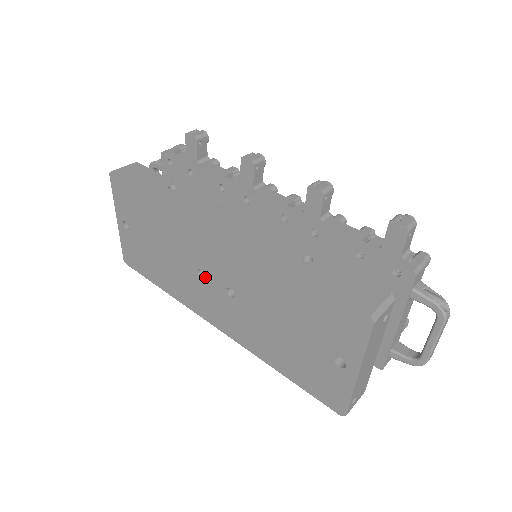
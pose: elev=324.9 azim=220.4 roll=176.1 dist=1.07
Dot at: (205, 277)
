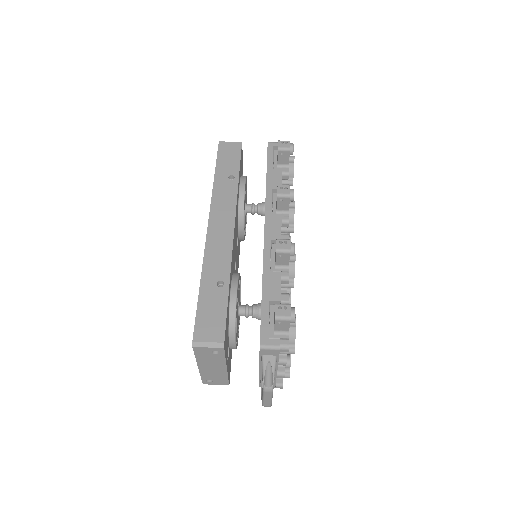
Dot at: occluded
